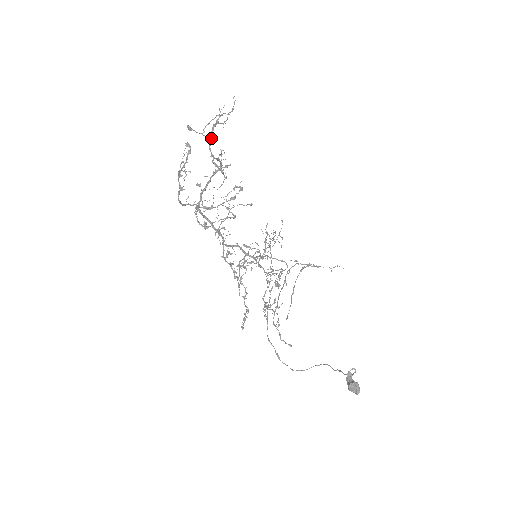
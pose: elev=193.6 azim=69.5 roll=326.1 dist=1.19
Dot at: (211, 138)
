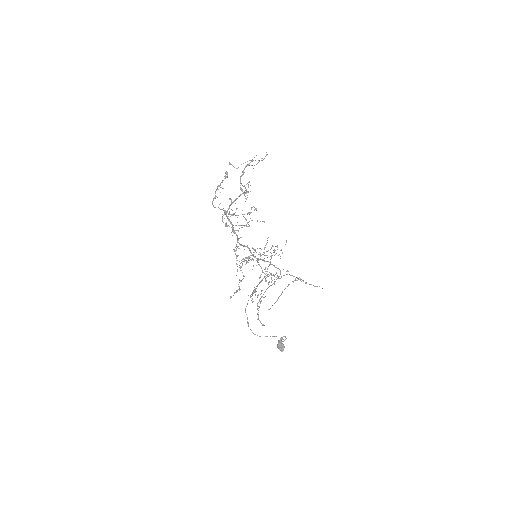
Dot at: (243, 172)
